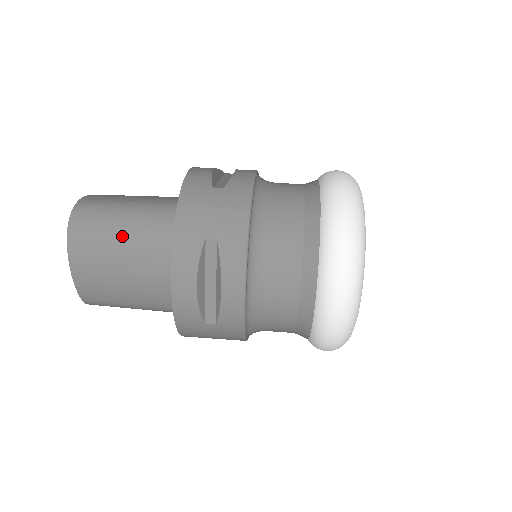
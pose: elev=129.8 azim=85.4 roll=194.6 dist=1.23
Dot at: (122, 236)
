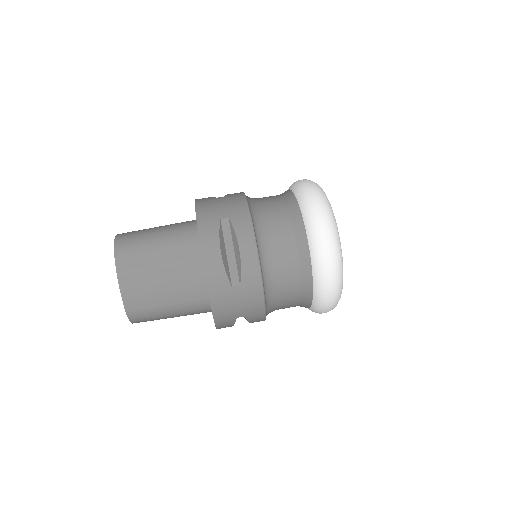
Dot at: (157, 241)
